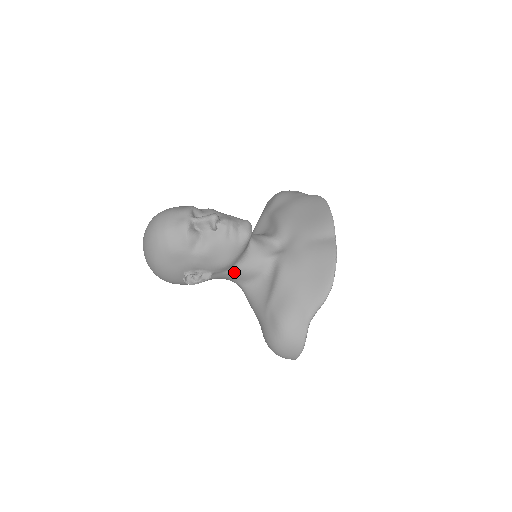
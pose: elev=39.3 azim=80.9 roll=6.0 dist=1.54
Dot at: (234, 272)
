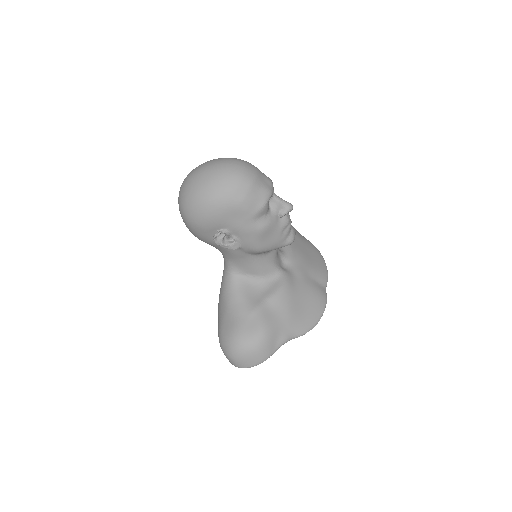
Dot at: (248, 259)
